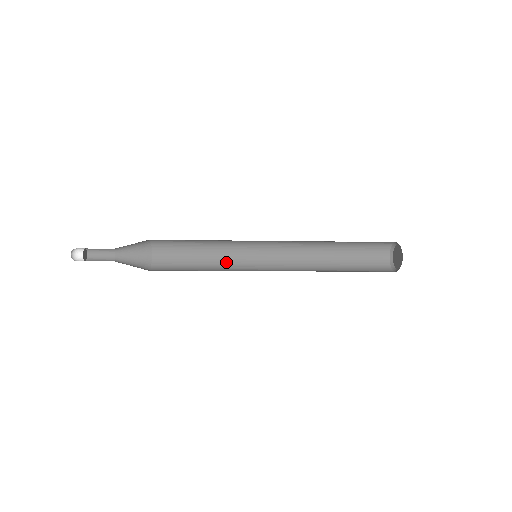
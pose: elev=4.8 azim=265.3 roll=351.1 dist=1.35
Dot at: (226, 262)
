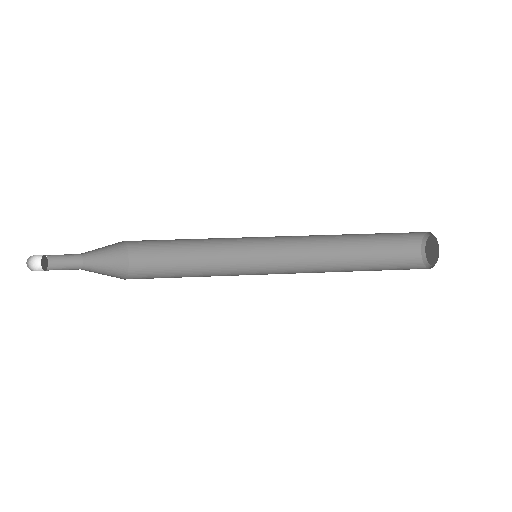
Dot at: (219, 255)
